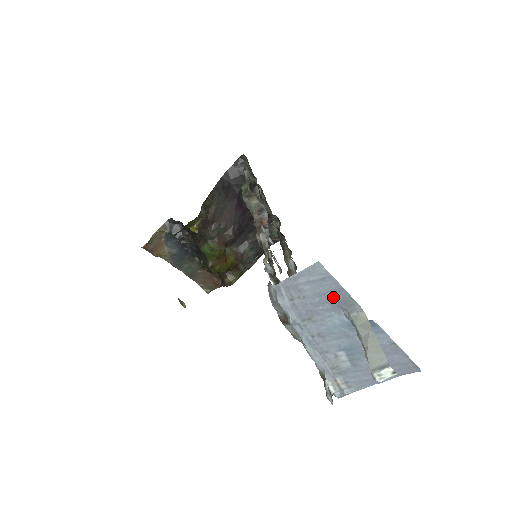
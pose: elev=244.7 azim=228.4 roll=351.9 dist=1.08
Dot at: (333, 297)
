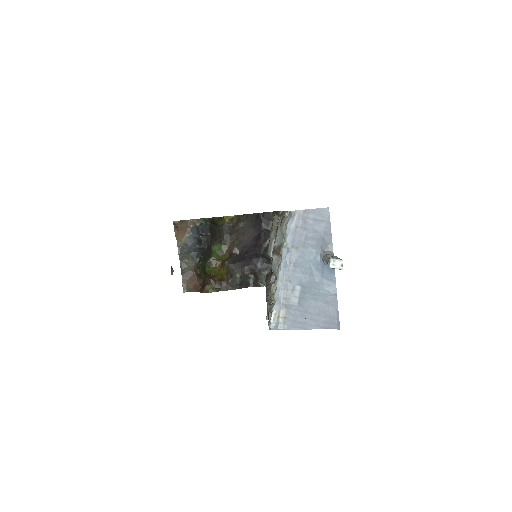
Dot at: (321, 237)
